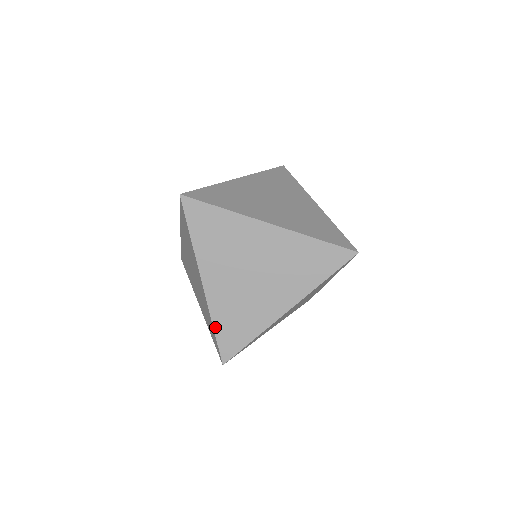
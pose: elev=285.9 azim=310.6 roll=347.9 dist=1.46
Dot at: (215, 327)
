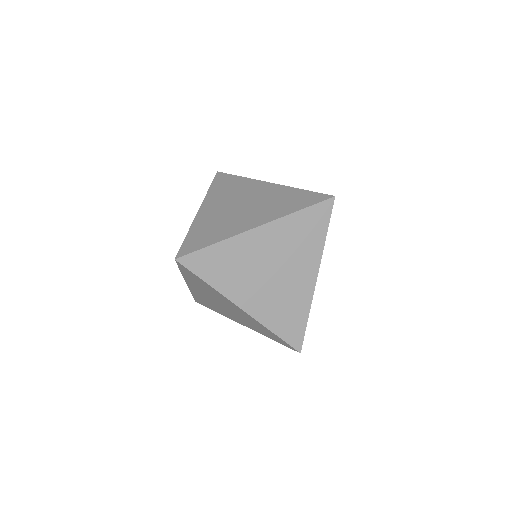
Dot at: (193, 295)
